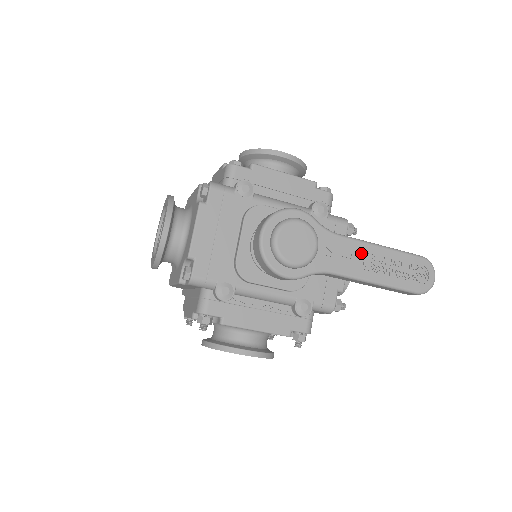
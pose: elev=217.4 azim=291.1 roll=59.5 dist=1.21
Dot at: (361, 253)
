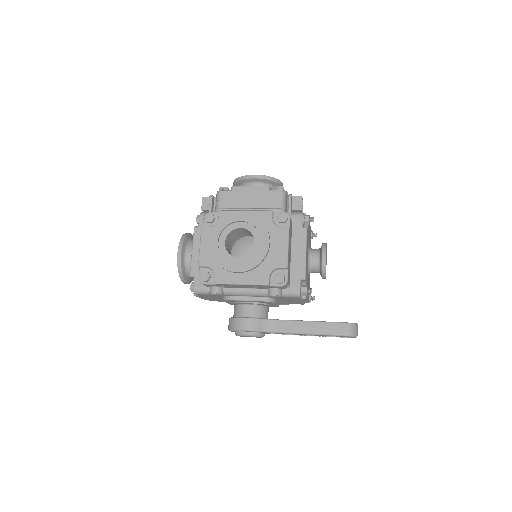
Dot at: (295, 334)
